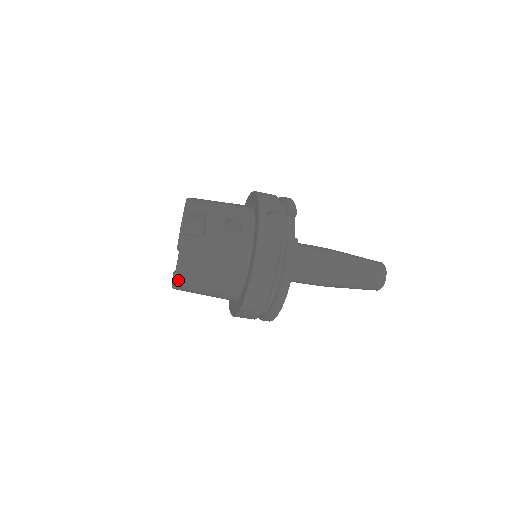
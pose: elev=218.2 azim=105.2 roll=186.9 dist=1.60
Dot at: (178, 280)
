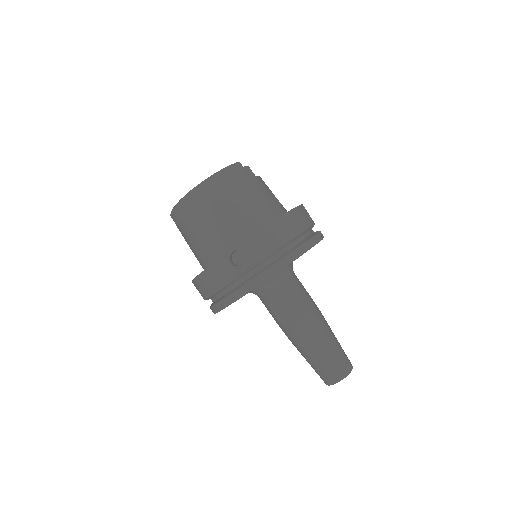
Dot at: (203, 185)
